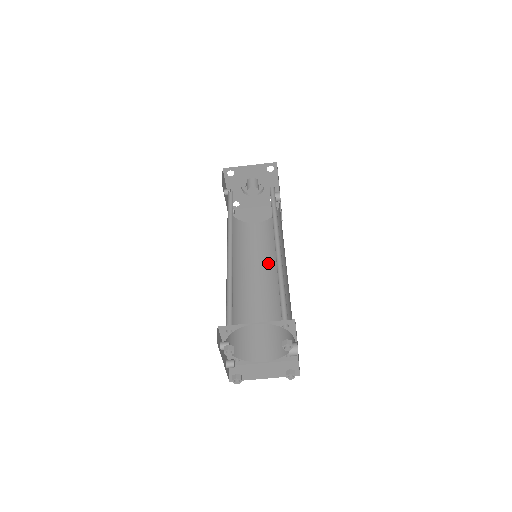
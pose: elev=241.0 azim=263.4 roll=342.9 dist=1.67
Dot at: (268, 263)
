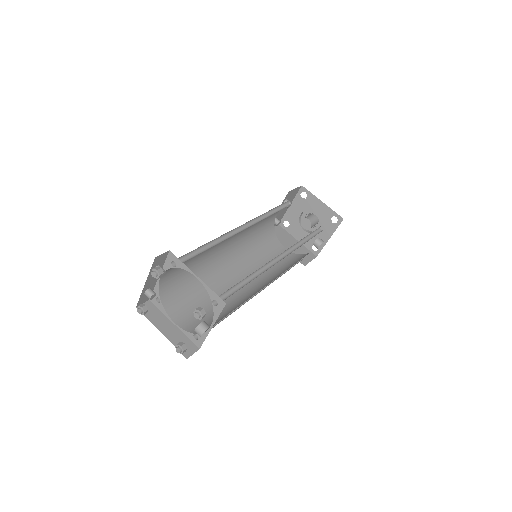
Dot at: (260, 275)
